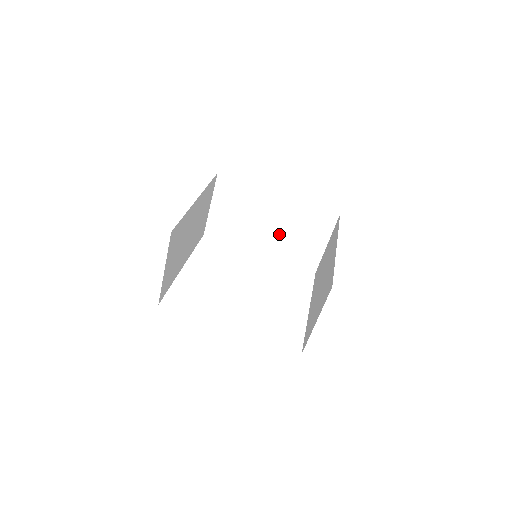
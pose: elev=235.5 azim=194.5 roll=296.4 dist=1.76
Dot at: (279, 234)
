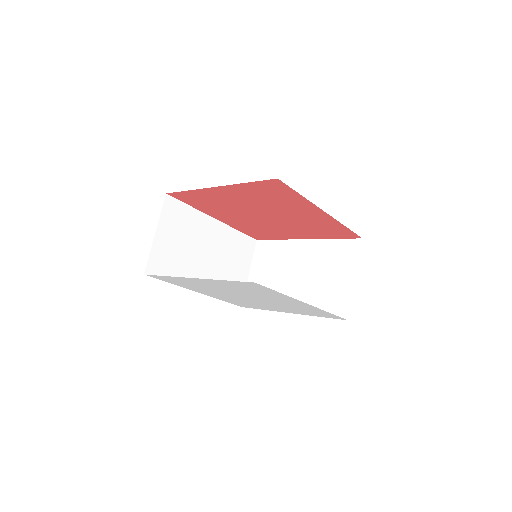
Dot at: (307, 283)
